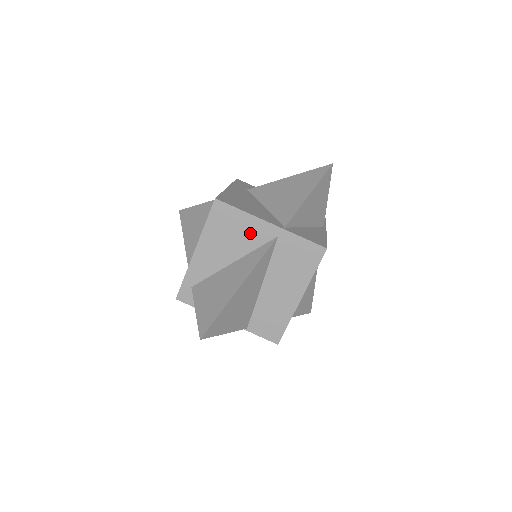
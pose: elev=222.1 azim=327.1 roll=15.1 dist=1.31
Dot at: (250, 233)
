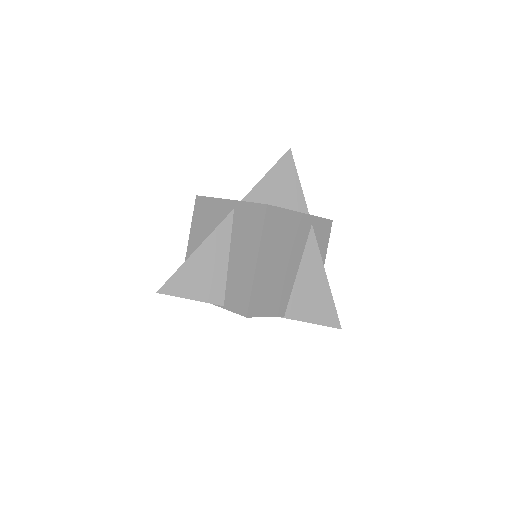
Dot at: (217, 214)
